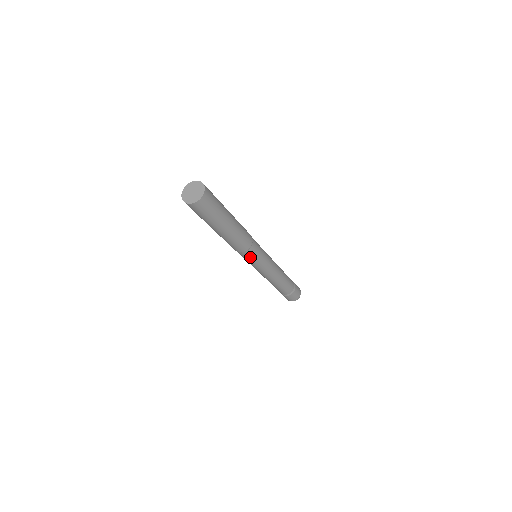
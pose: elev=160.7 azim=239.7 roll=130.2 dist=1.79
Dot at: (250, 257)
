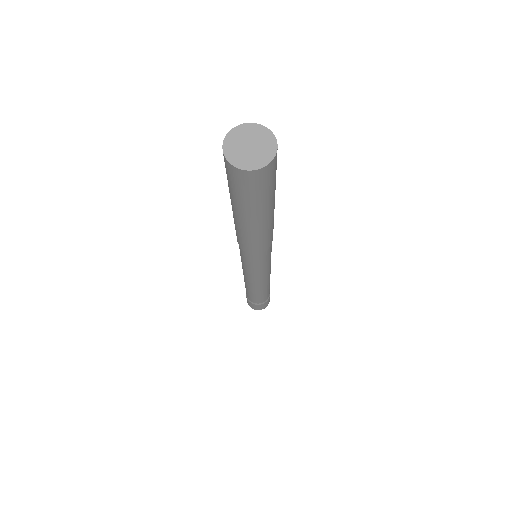
Dot at: (265, 257)
